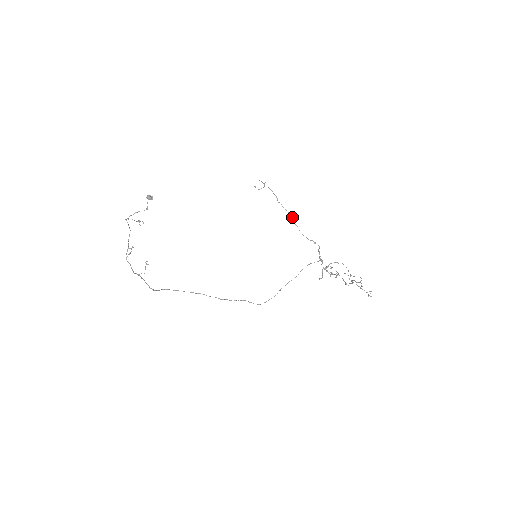
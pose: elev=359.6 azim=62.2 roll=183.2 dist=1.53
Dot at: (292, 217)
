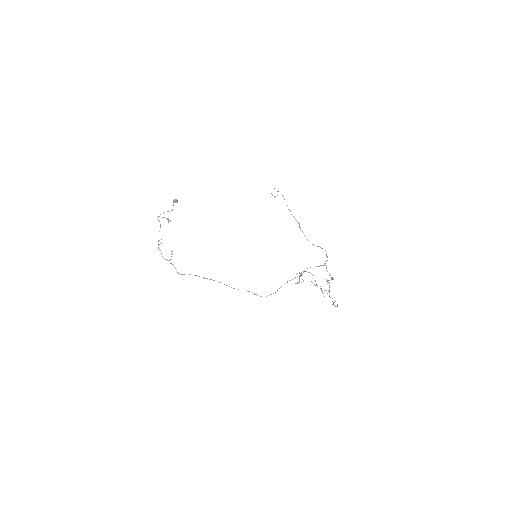
Dot at: (299, 224)
